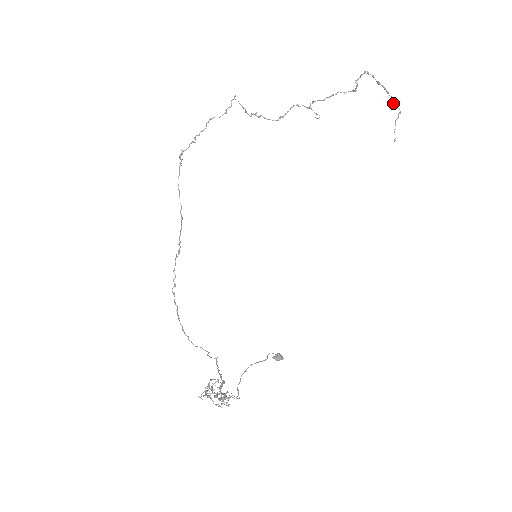
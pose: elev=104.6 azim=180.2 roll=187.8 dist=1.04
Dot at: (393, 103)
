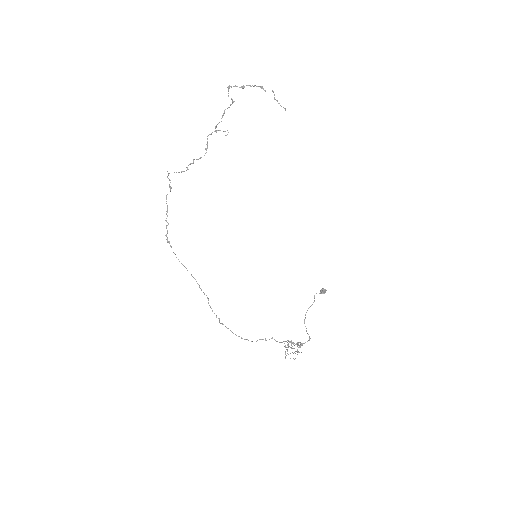
Dot at: occluded
